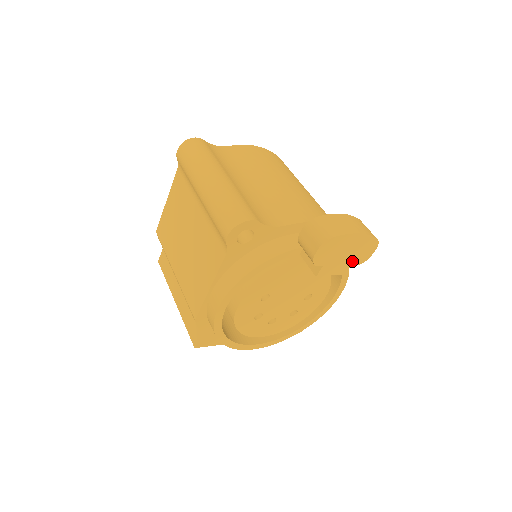
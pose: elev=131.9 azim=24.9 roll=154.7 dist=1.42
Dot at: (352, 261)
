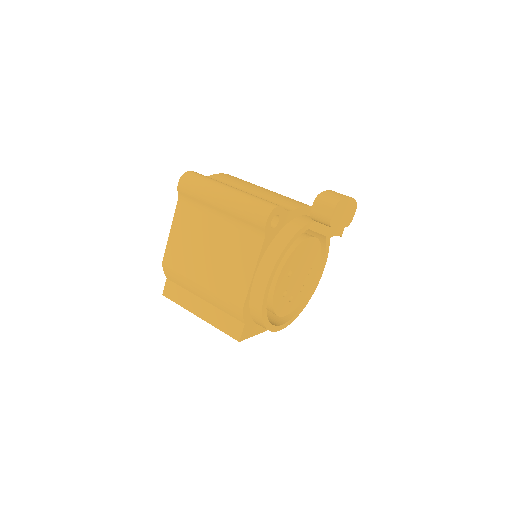
Dot at: (345, 223)
